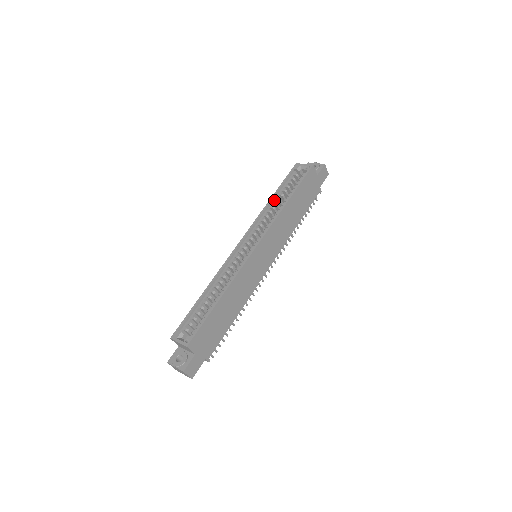
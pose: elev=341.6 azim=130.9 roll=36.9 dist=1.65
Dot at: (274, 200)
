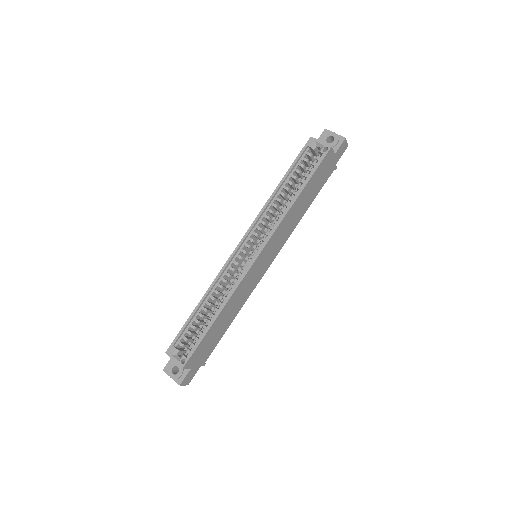
Dot at: (281, 189)
